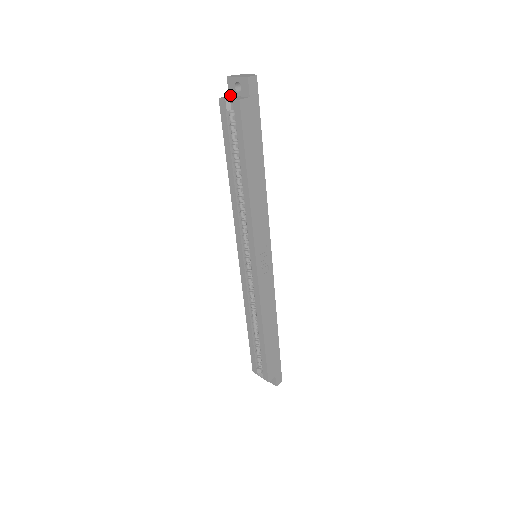
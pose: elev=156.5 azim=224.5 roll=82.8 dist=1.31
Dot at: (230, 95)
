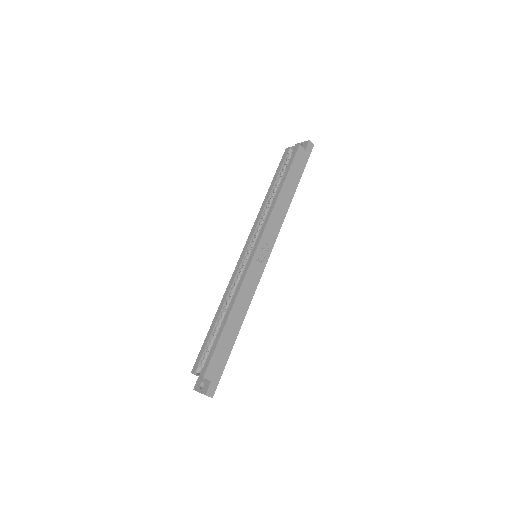
Dot at: occluded
